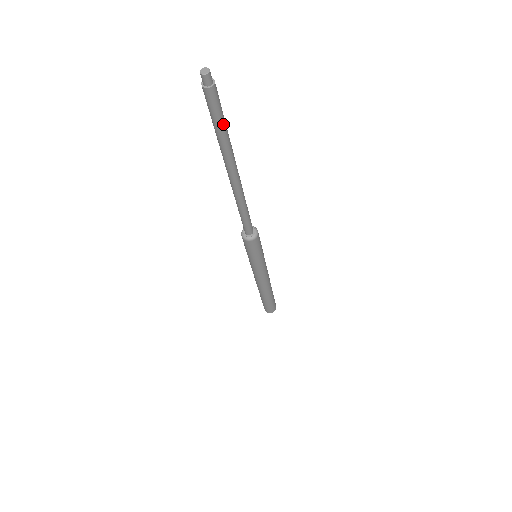
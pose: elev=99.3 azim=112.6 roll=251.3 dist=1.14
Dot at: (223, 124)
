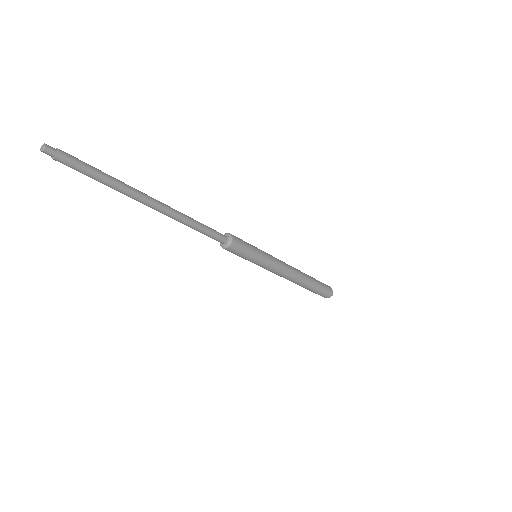
Dot at: (99, 172)
